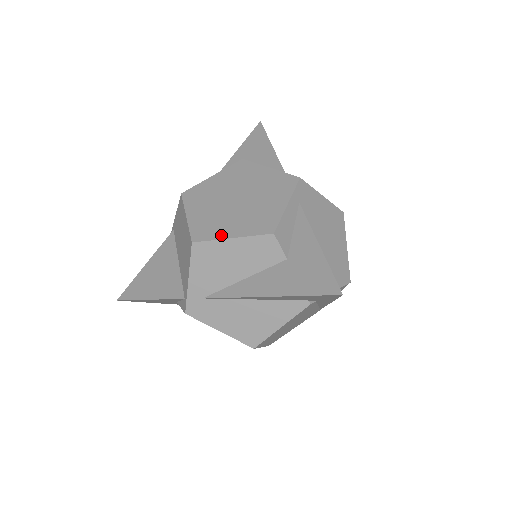
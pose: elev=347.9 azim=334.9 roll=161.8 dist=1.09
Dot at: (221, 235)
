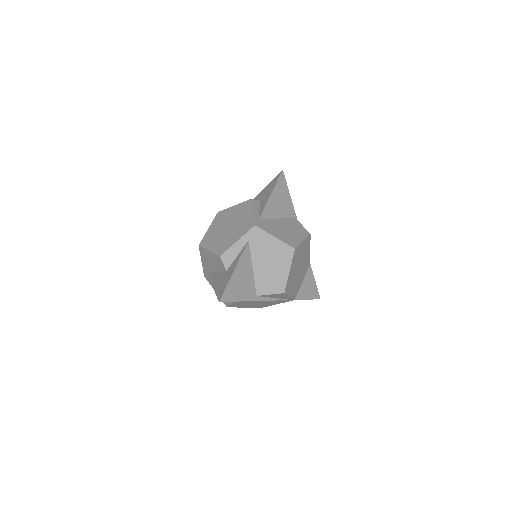
Dot at: (208, 247)
